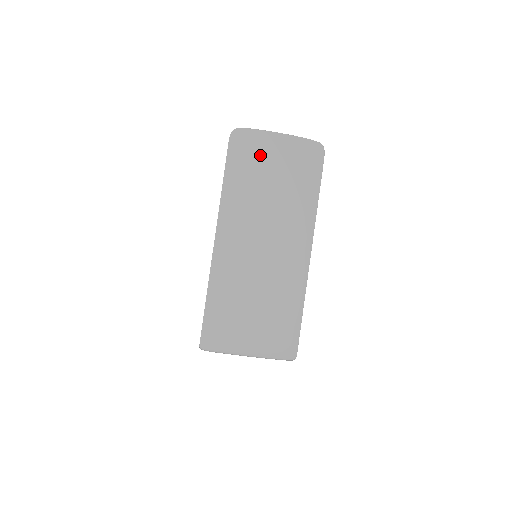
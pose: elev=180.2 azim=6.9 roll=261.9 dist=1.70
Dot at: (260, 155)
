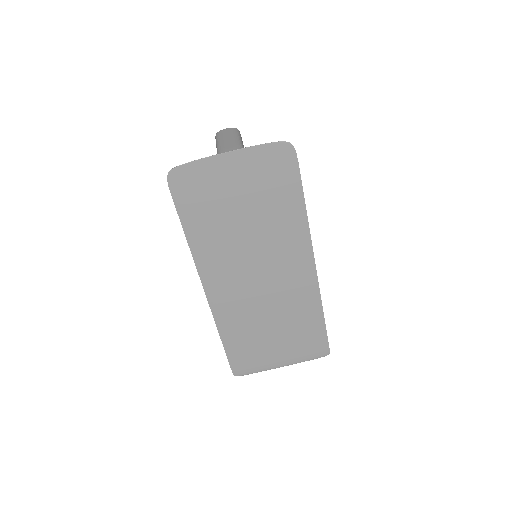
Dot at: (215, 189)
